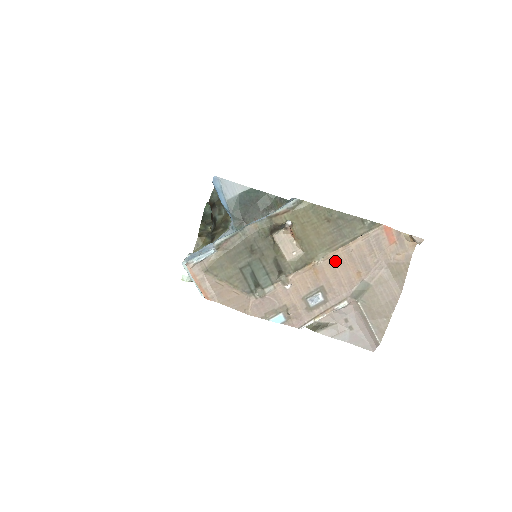
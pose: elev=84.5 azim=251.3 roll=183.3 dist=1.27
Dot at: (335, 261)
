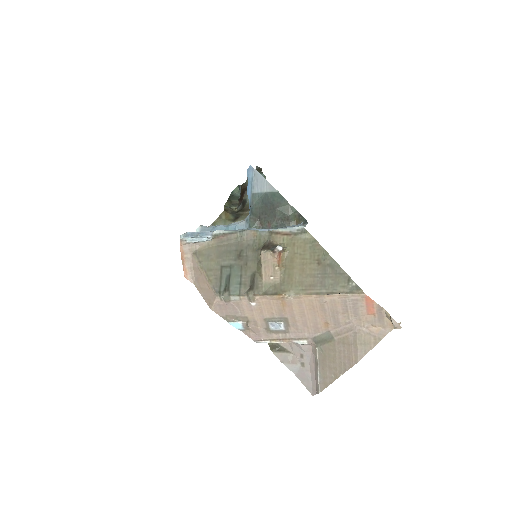
Dot at: (306, 303)
